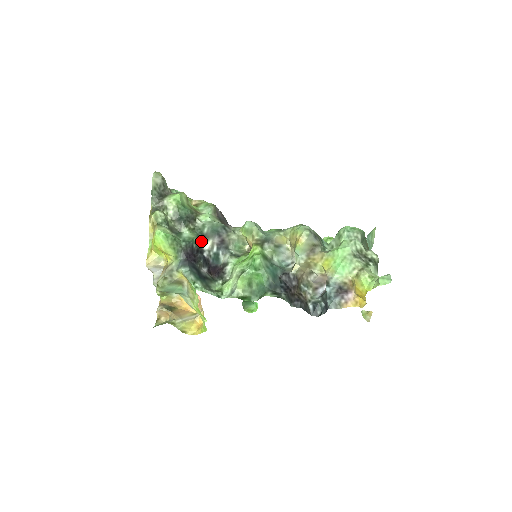
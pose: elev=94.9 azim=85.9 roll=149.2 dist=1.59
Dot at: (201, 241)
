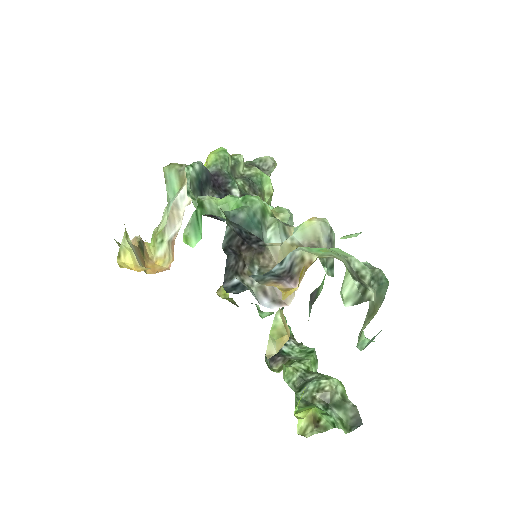
Dot at: (238, 193)
